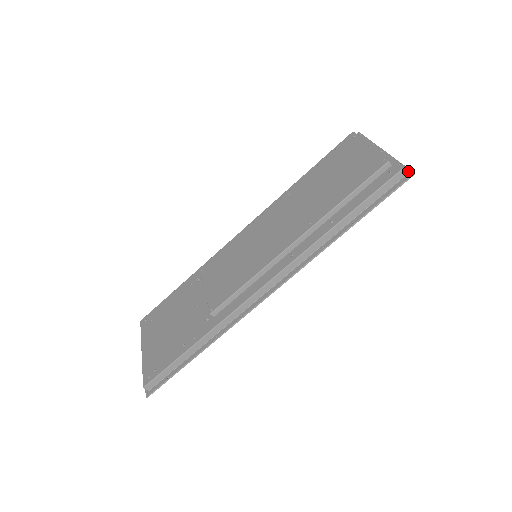
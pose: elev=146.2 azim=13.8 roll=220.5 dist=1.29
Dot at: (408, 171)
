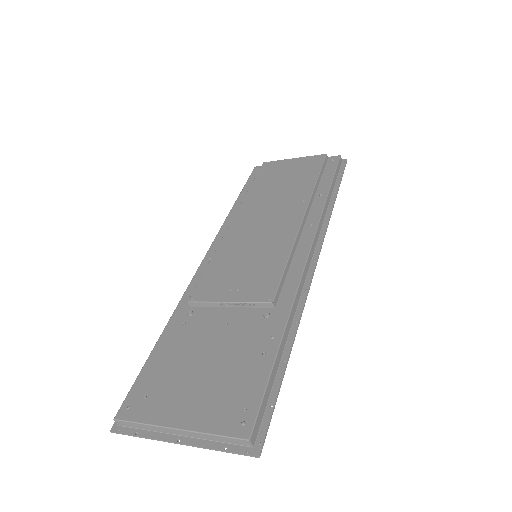
Dot at: (341, 160)
